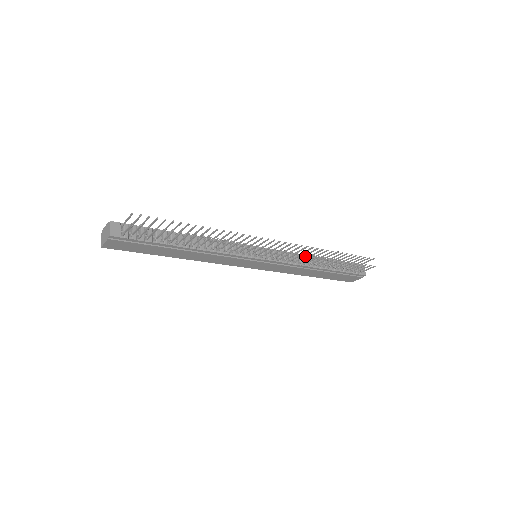
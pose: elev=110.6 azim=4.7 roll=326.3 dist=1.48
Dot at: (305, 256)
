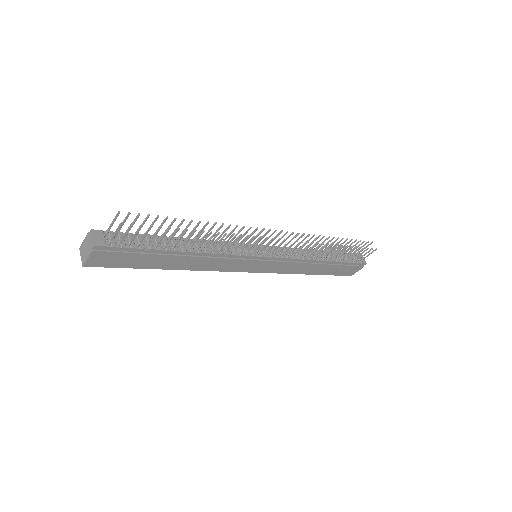
Dot at: (309, 245)
